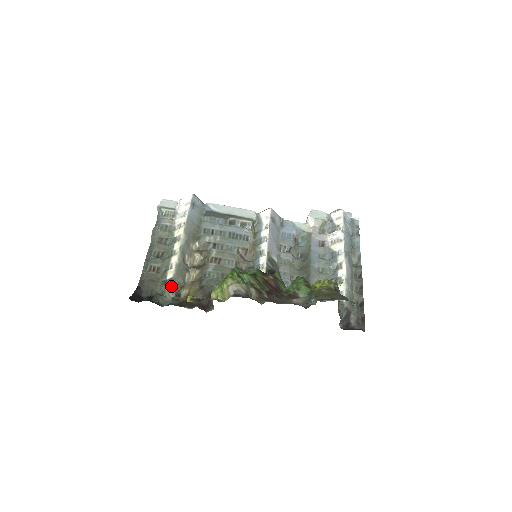
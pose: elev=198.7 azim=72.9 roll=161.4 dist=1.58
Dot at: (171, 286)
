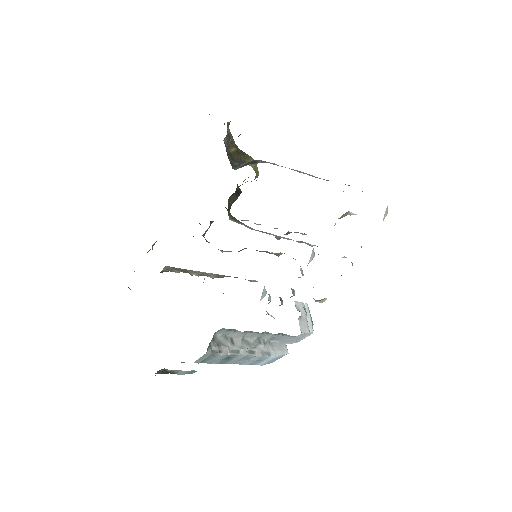
Dot at: occluded
